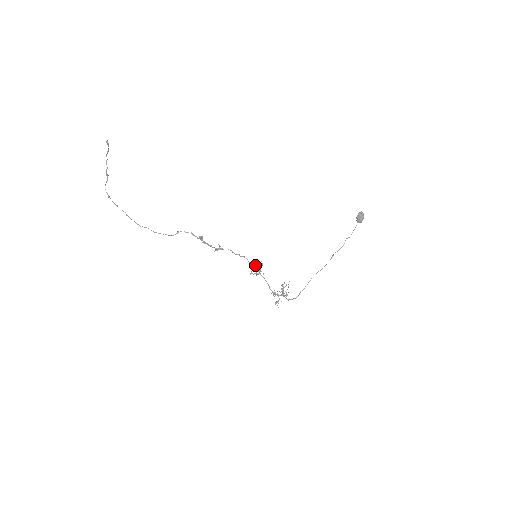
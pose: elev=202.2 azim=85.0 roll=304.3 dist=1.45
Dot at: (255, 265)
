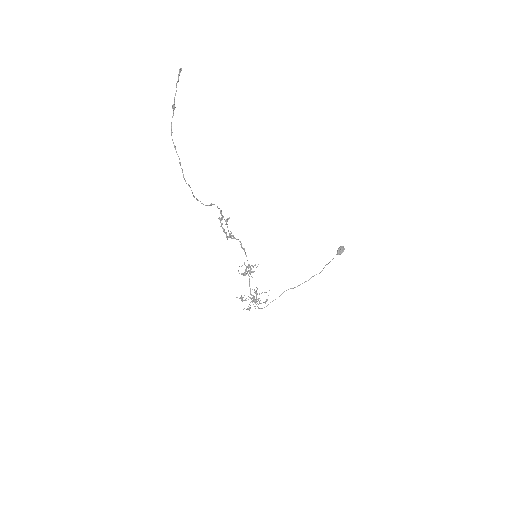
Dot at: (252, 265)
